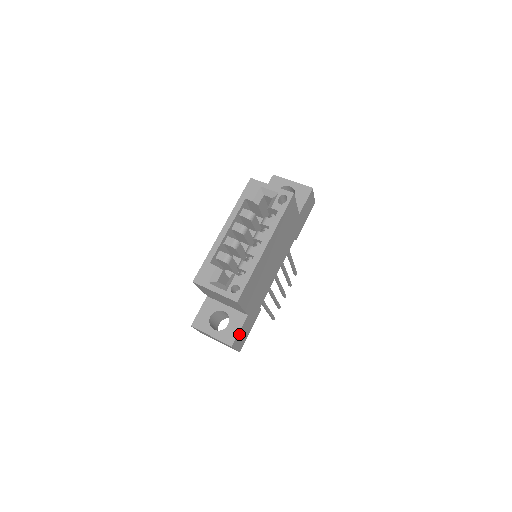
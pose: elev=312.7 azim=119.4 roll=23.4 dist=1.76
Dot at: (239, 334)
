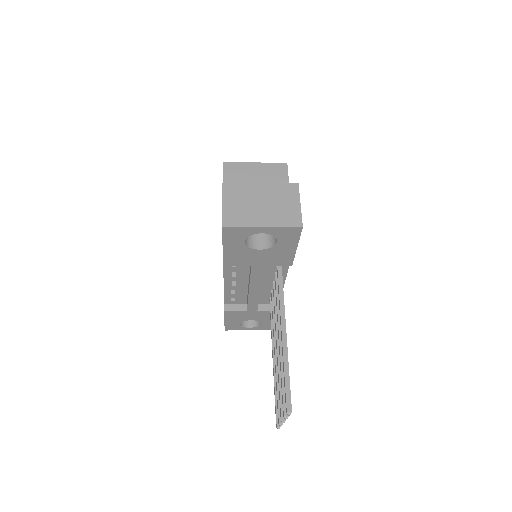
Dot at: occluded
